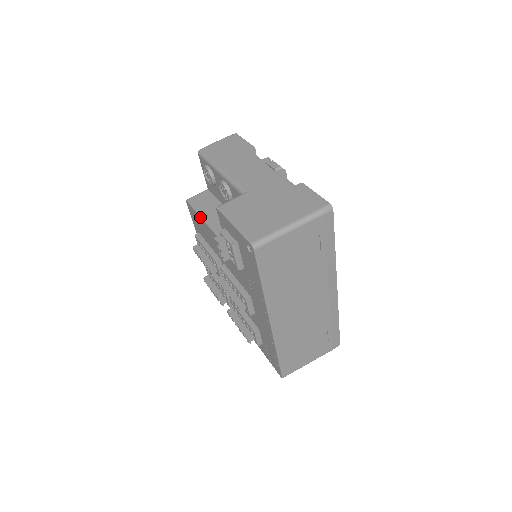
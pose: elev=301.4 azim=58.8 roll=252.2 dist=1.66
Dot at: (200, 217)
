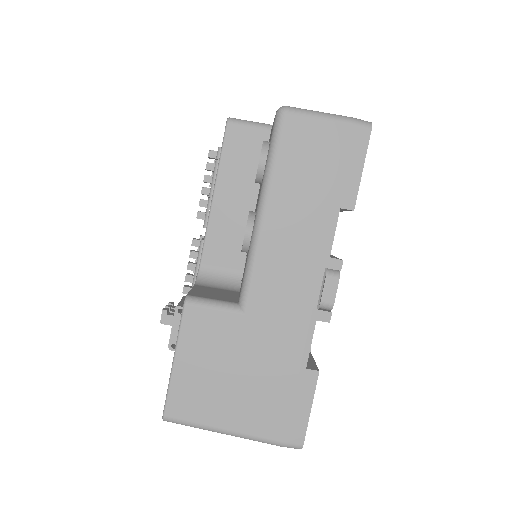
Dot at: occluded
